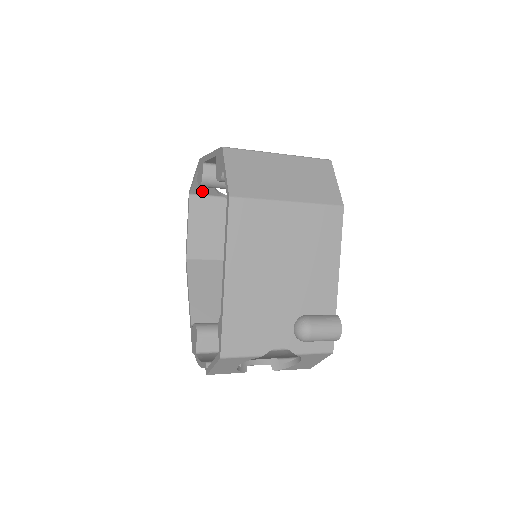
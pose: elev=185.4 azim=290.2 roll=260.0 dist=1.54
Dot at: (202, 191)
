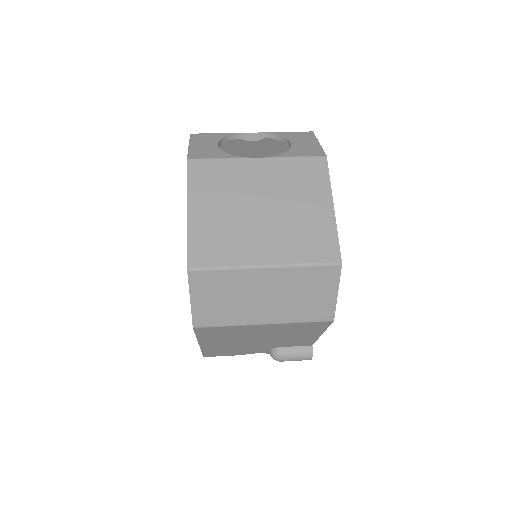
Dot at: occluded
